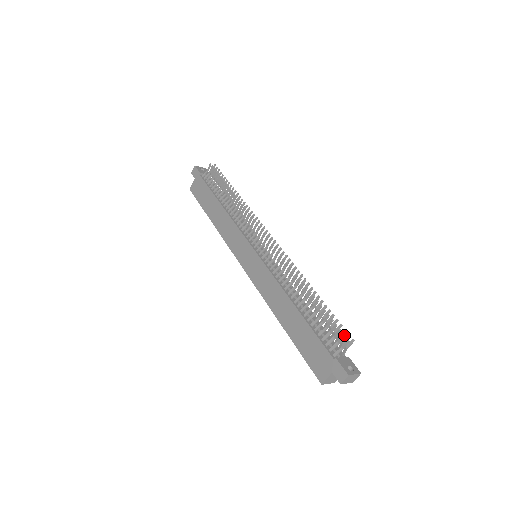
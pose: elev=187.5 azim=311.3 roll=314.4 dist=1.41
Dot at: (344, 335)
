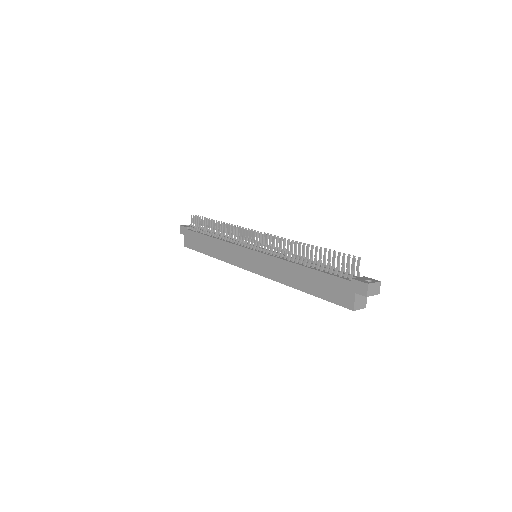
Dot at: (349, 257)
